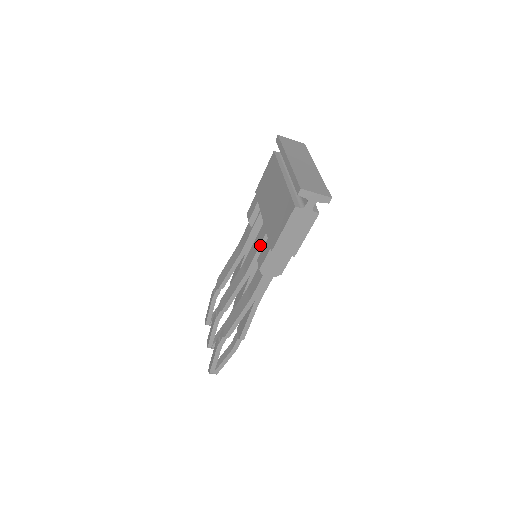
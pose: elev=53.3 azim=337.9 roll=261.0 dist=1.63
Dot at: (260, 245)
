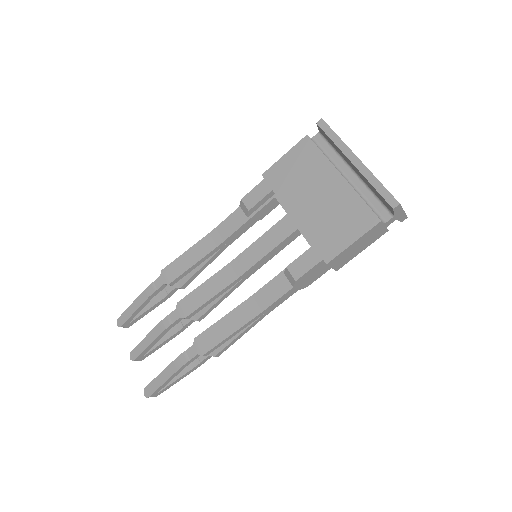
Dot at: (276, 246)
